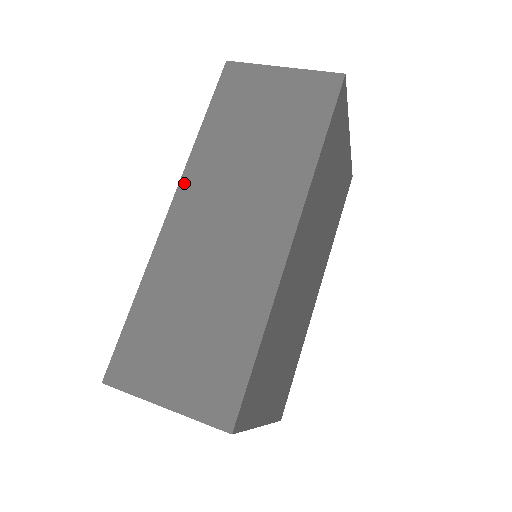
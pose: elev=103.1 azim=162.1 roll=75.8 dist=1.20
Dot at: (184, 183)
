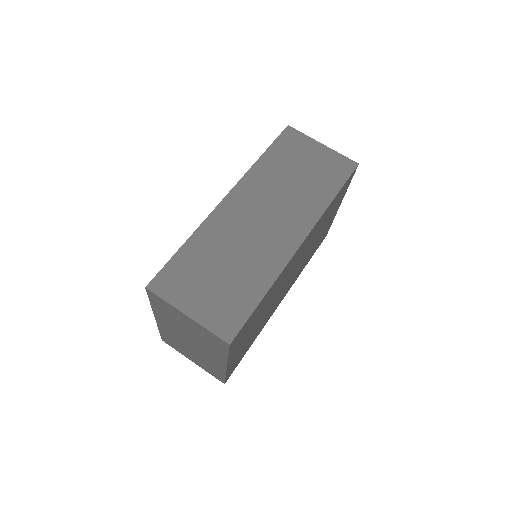
Dot at: (240, 185)
